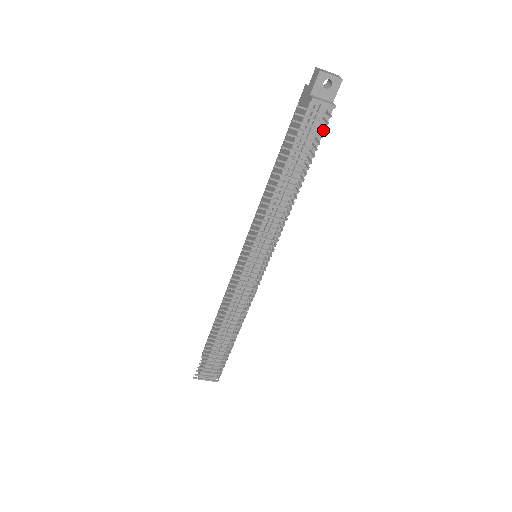
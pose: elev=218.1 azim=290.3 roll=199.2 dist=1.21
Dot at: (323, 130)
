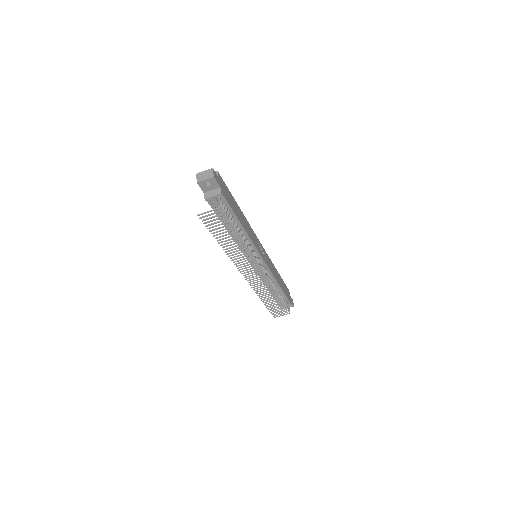
Dot at: (222, 214)
